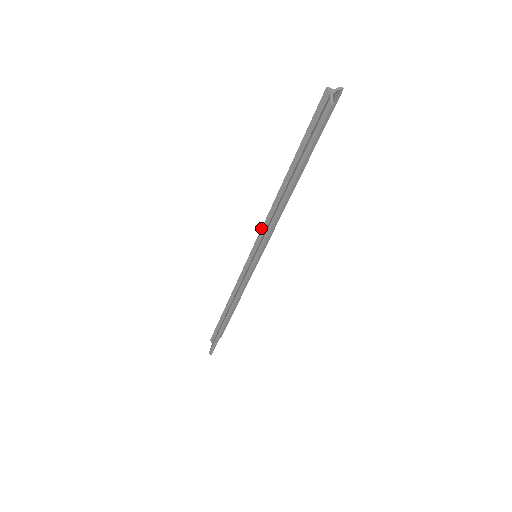
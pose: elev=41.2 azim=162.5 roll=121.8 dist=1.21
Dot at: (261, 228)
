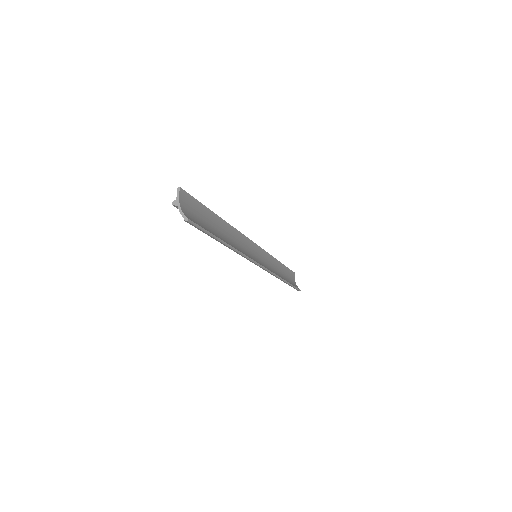
Dot at: occluded
